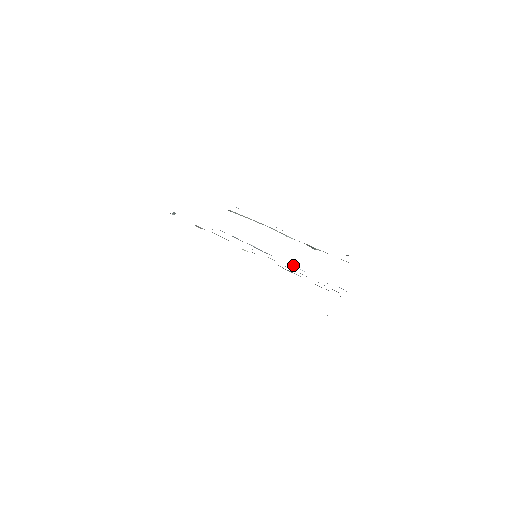
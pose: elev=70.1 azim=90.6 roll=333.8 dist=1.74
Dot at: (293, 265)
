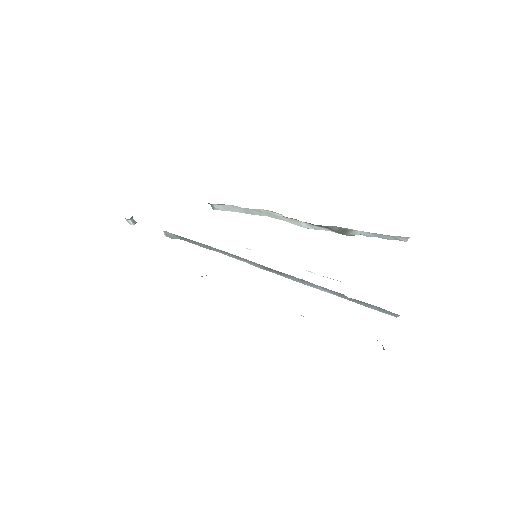
Dot at: occluded
